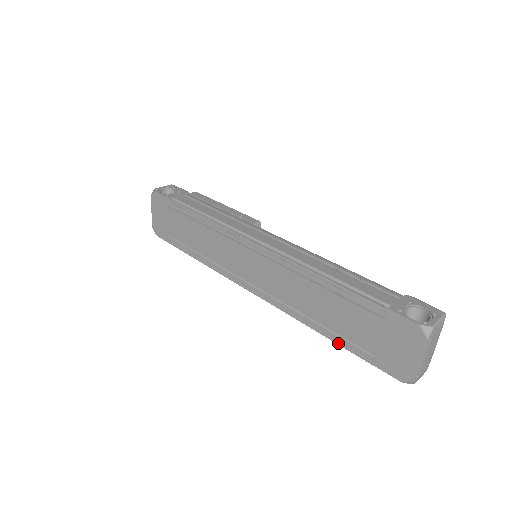
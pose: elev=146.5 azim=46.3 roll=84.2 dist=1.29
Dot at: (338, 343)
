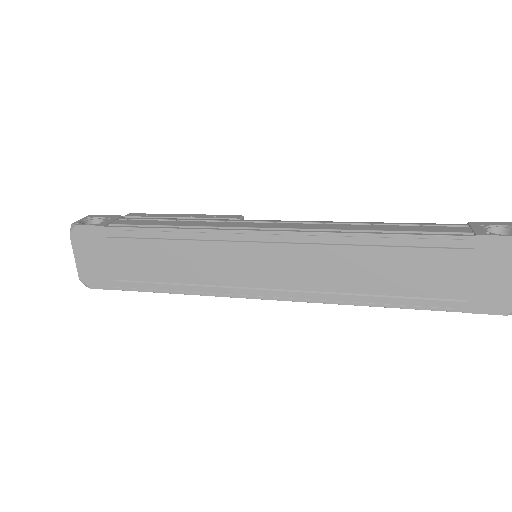
Dot at: (414, 307)
